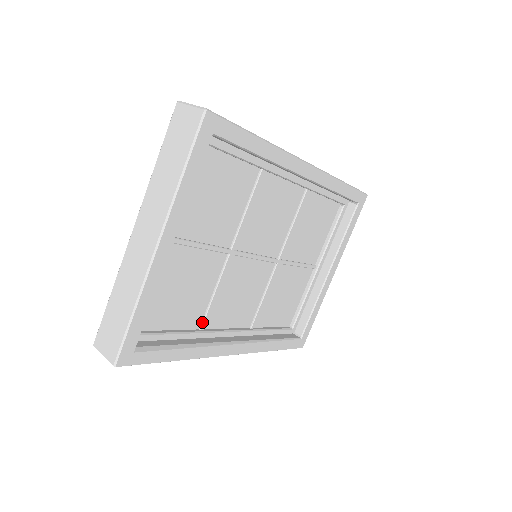
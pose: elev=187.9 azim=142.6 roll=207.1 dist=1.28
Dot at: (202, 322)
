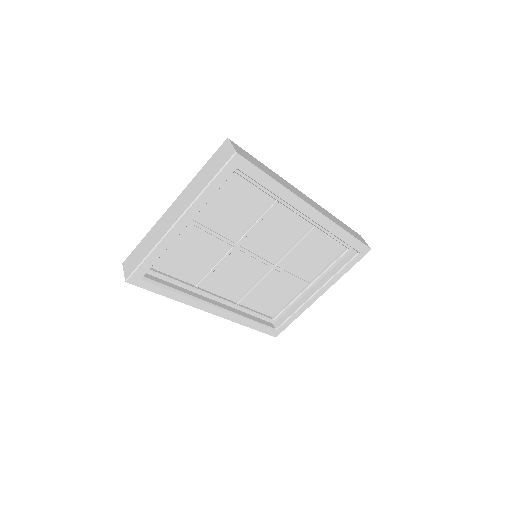
Dot at: (199, 282)
